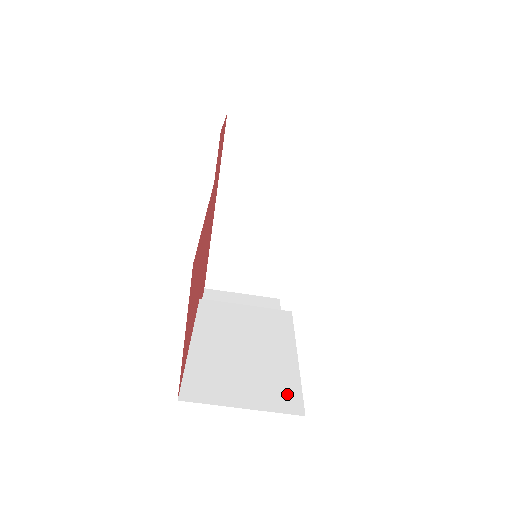
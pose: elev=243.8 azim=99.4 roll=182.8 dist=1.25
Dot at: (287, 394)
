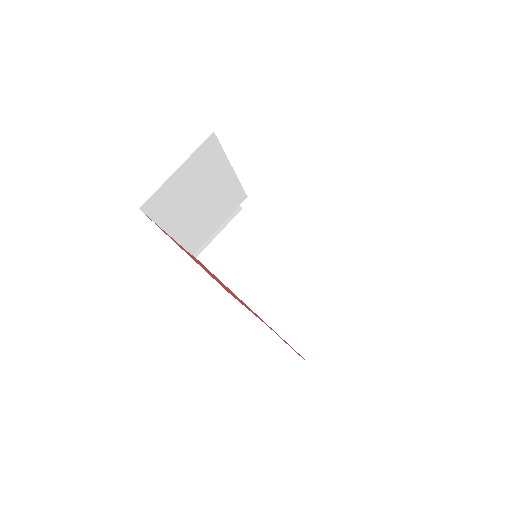
Dot at: occluded
